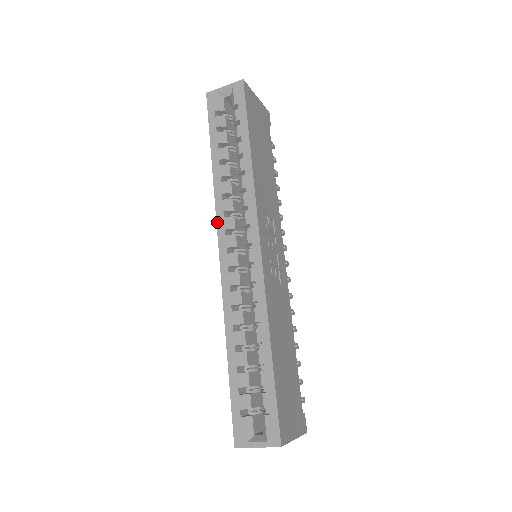
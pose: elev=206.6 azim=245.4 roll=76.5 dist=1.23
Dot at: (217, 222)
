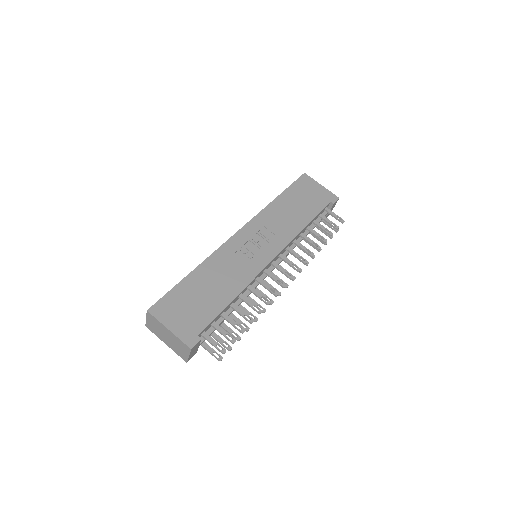
Dot at: occluded
